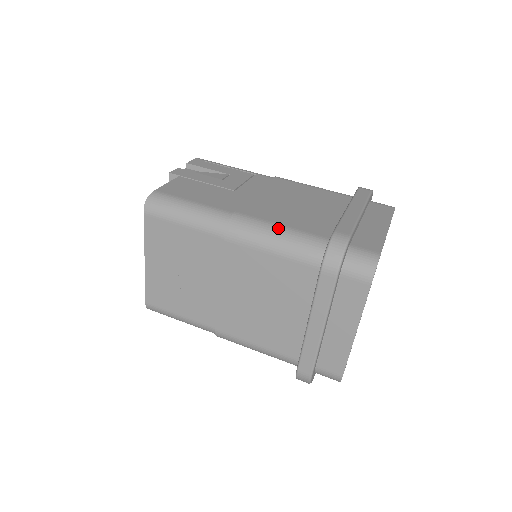
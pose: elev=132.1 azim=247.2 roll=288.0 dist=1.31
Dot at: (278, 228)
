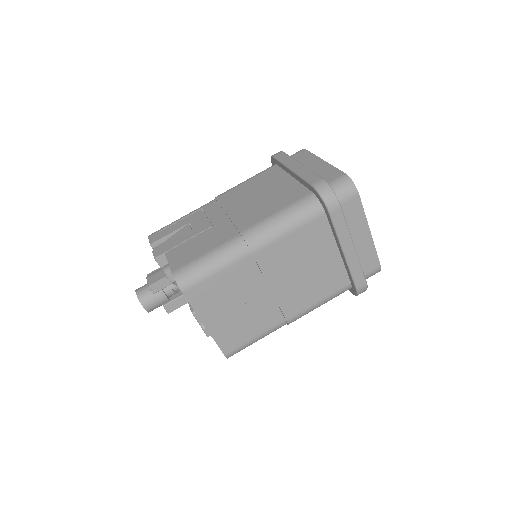
Dot at: (277, 215)
